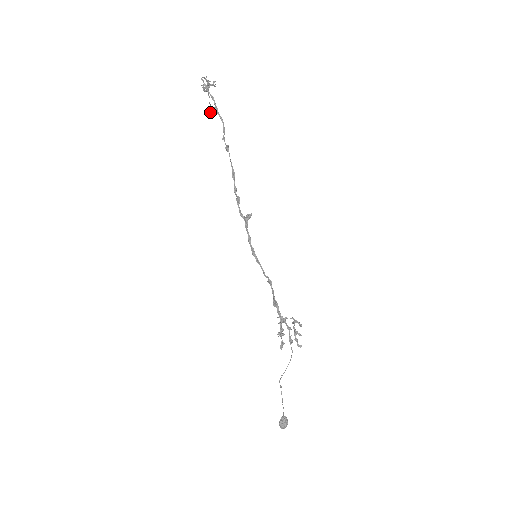
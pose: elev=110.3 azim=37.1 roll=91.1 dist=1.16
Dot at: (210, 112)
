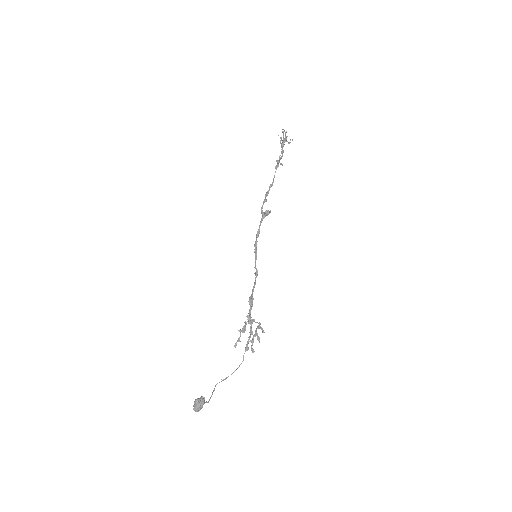
Dot at: occluded
